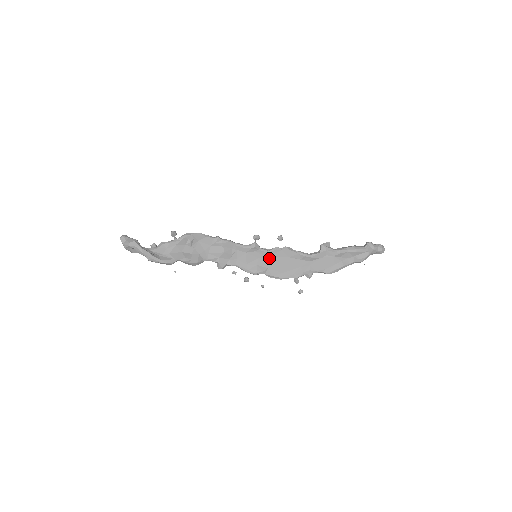
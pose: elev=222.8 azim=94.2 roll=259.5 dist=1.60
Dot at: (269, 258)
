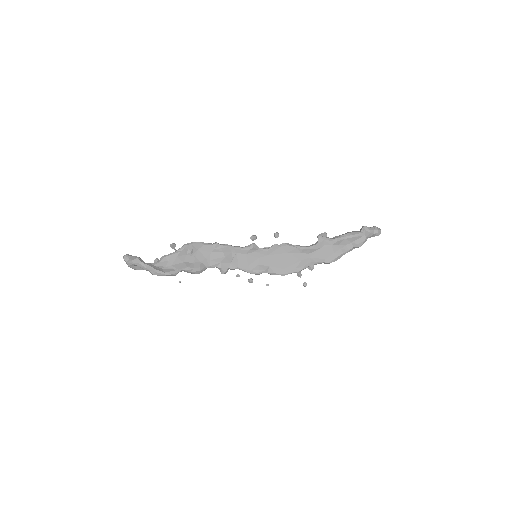
Dot at: (269, 256)
